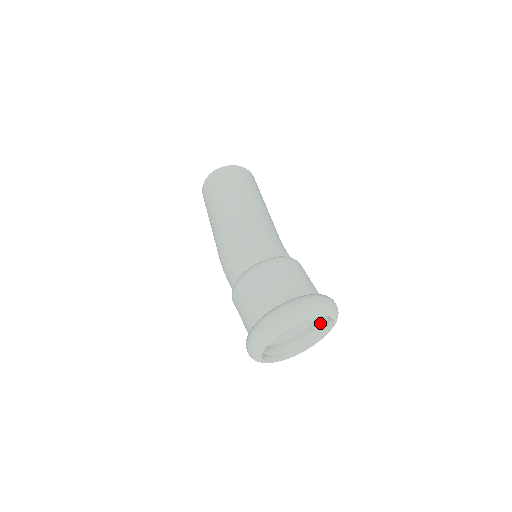
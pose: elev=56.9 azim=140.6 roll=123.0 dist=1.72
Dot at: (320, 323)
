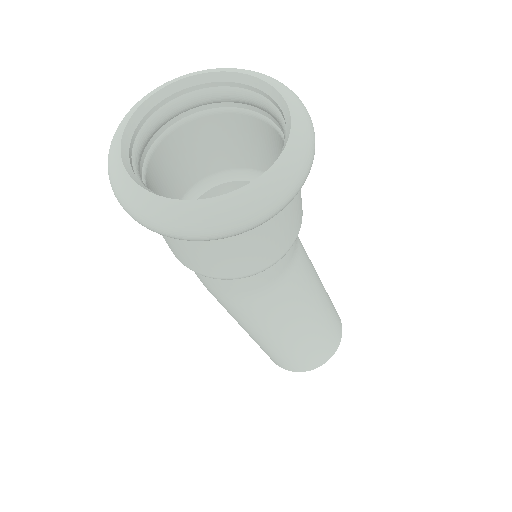
Dot at: occluded
